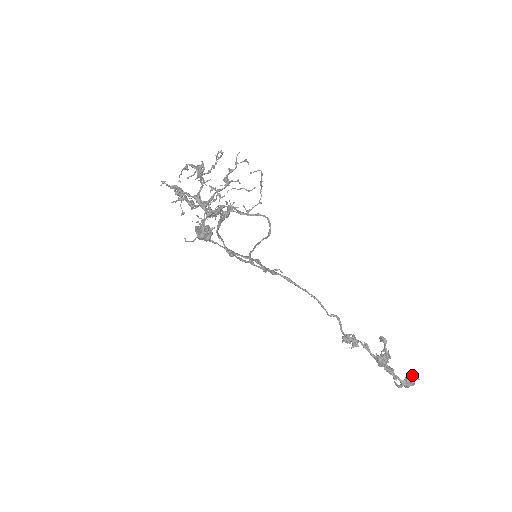
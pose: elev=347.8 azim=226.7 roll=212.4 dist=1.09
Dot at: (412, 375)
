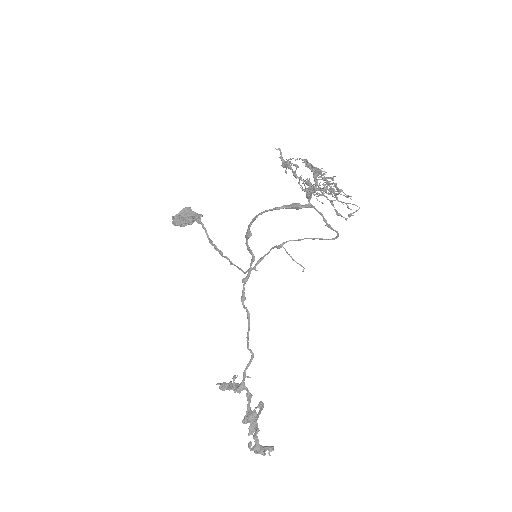
Dot at: (268, 447)
